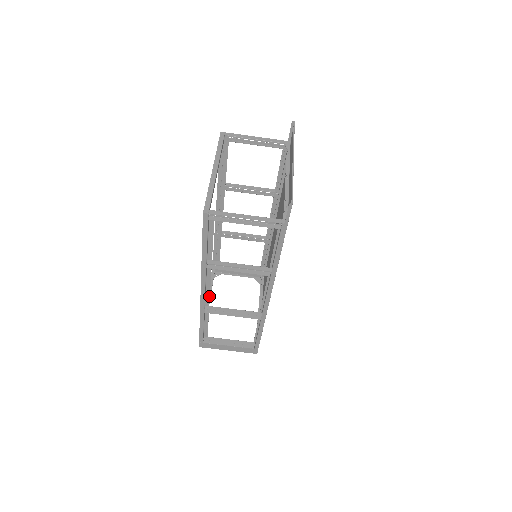
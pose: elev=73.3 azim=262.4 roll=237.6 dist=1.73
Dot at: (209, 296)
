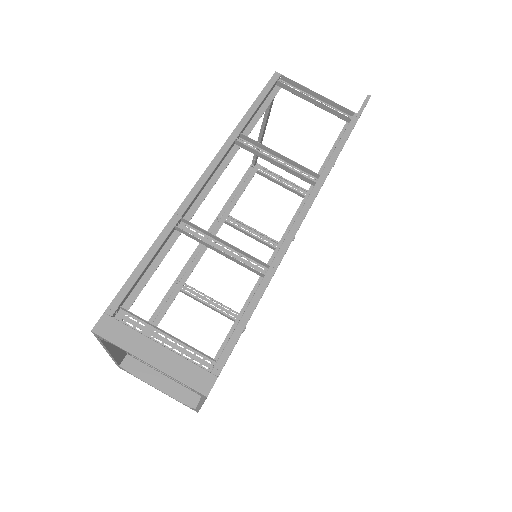
Dot at: (201, 203)
